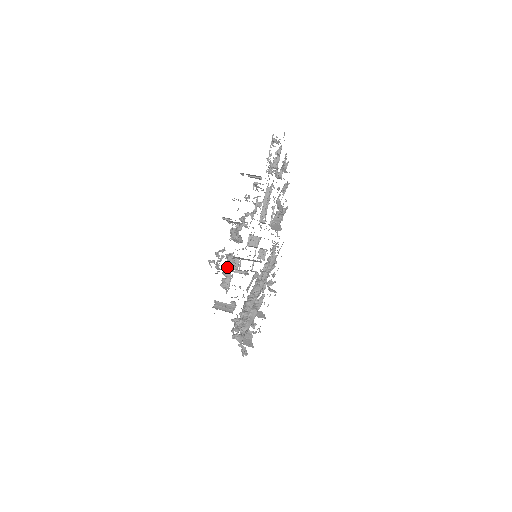
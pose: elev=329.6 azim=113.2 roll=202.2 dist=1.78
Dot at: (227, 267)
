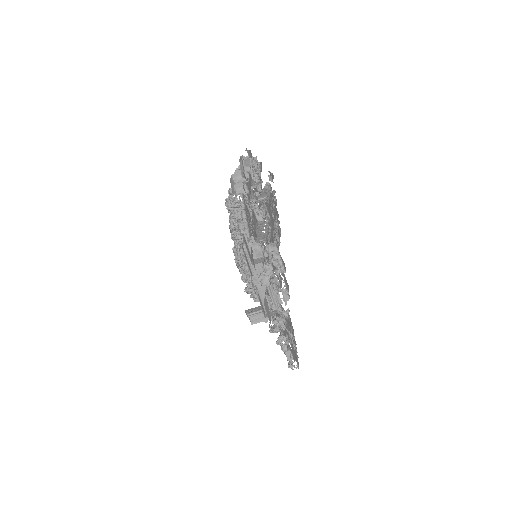
Dot at: occluded
